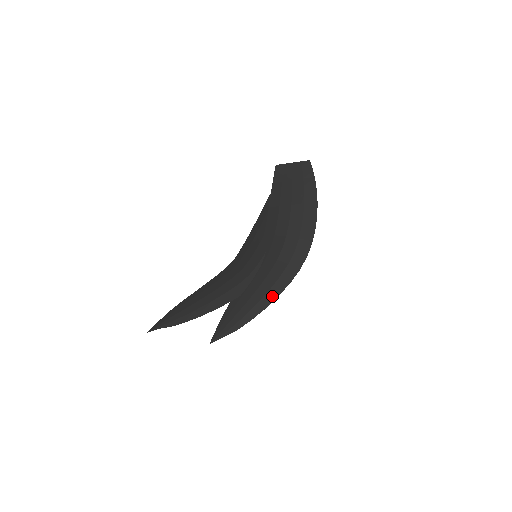
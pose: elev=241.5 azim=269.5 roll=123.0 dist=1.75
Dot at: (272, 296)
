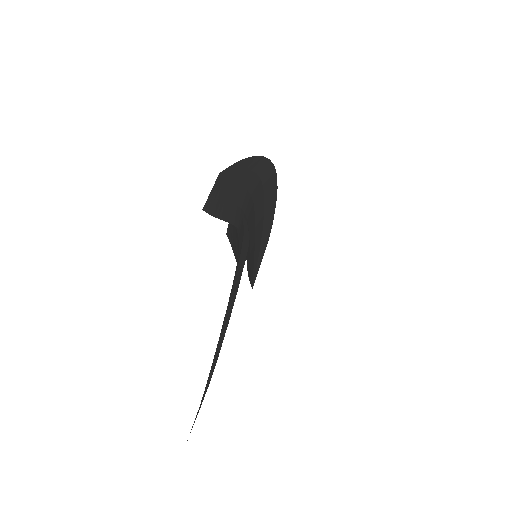
Dot at: (271, 195)
